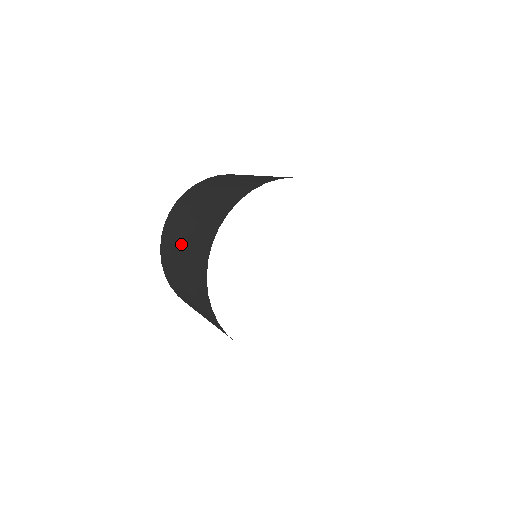
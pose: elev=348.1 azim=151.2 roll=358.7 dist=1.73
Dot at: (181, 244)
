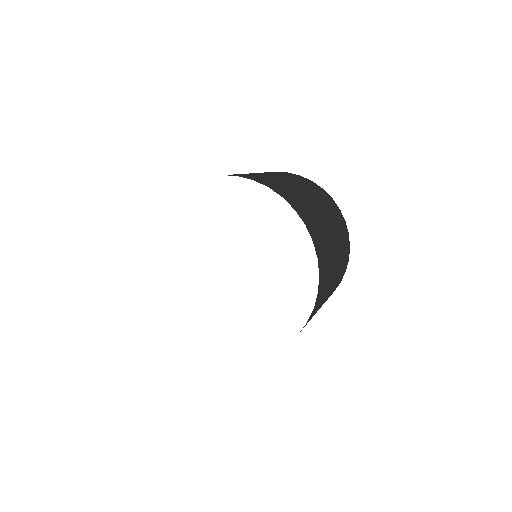
Dot at: occluded
